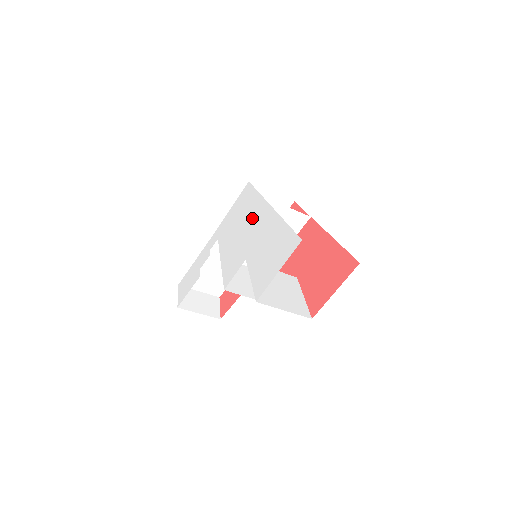
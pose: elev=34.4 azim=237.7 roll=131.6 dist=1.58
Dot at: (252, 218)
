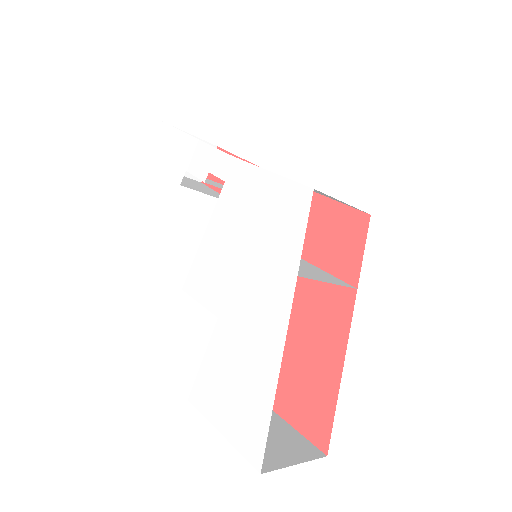
Dot at: (264, 278)
